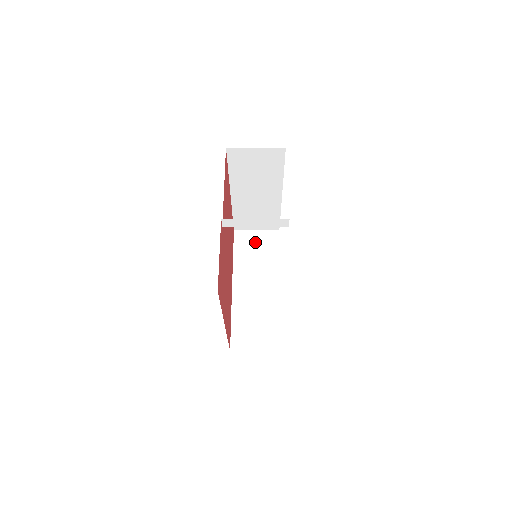
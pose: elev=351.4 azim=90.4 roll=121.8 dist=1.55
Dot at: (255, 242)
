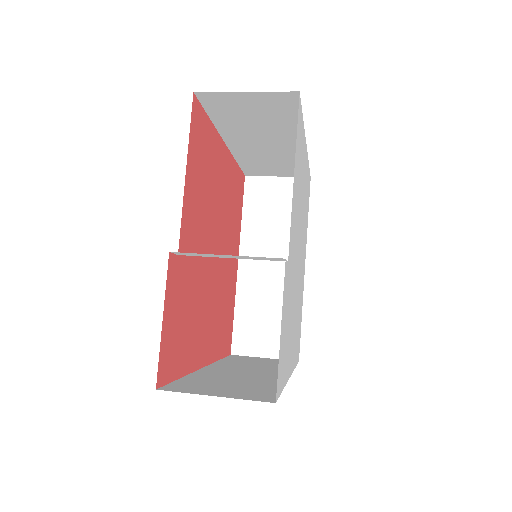
Dot at: (274, 196)
